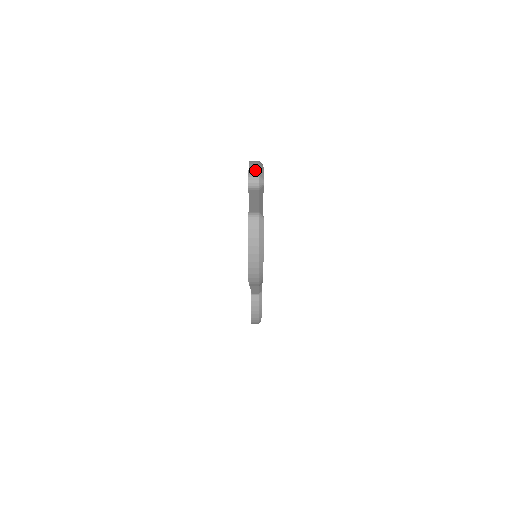
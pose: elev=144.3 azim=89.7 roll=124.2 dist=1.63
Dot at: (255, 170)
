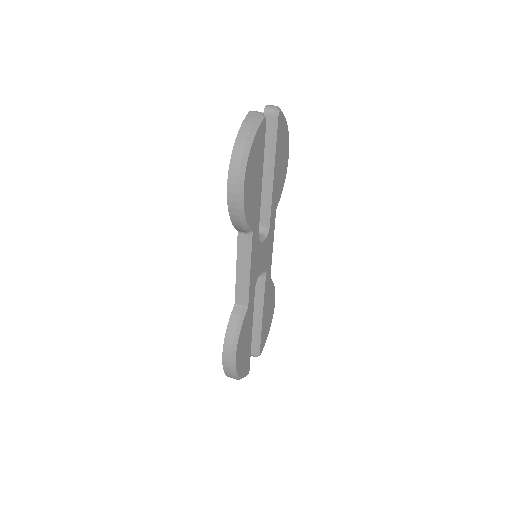
Dot at: occluded
